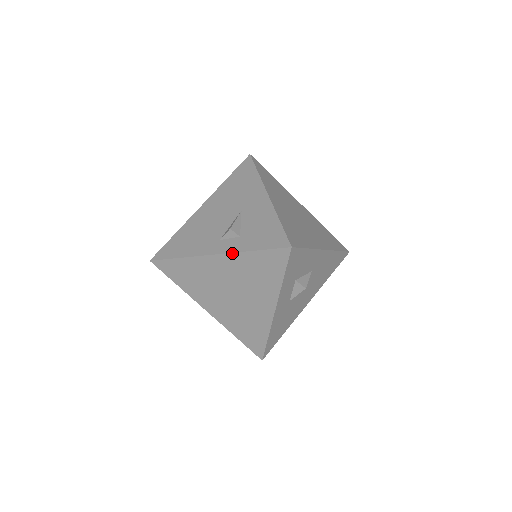
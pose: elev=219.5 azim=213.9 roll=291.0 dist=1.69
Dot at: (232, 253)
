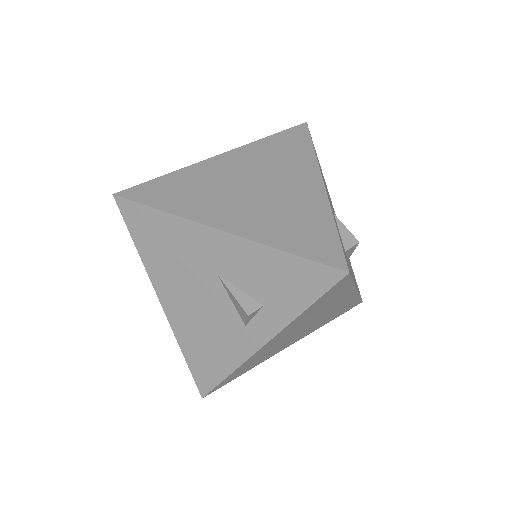
Dot at: (283, 330)
